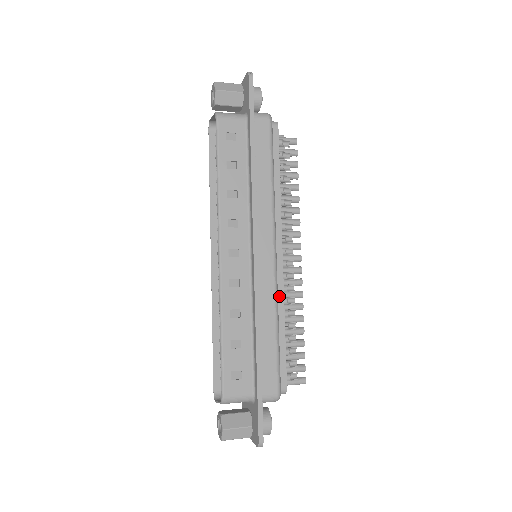
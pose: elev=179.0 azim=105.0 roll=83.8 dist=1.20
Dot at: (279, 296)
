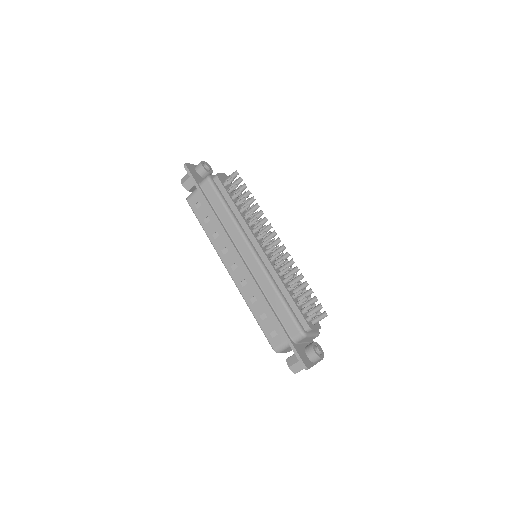
Dot at: (273, 274)
